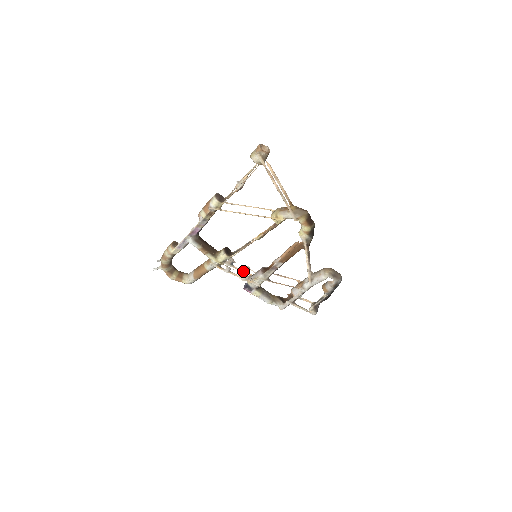
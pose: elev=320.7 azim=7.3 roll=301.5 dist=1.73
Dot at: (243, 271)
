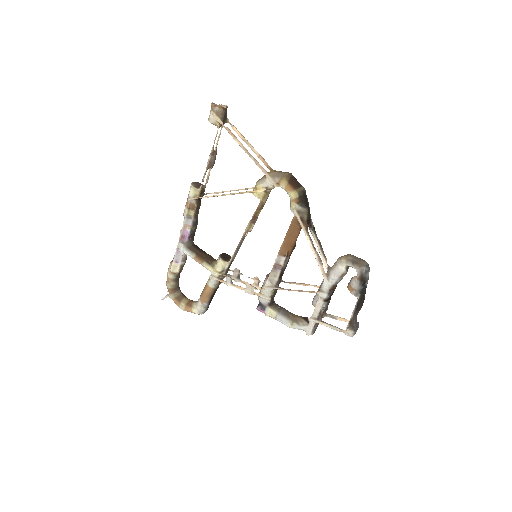
Dot at: (253, 285)
